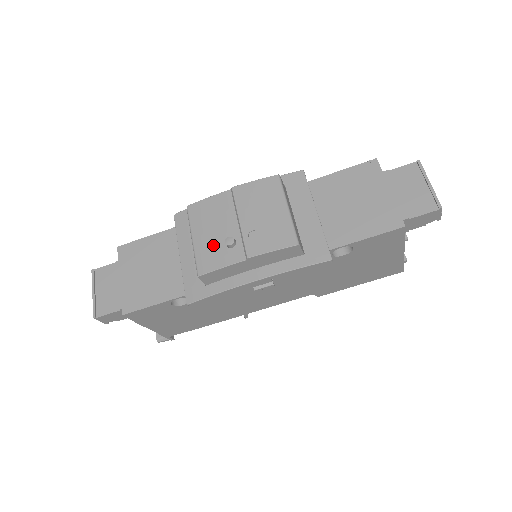
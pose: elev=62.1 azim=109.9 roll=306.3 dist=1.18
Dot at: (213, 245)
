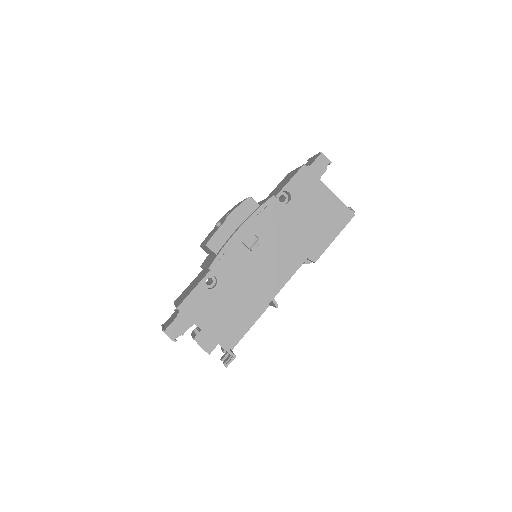
Dot at: occluded
